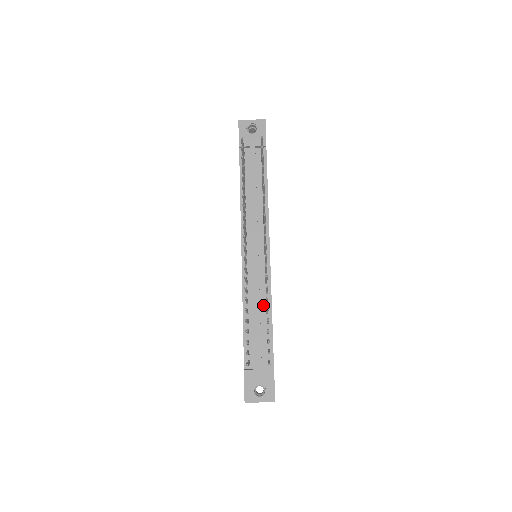
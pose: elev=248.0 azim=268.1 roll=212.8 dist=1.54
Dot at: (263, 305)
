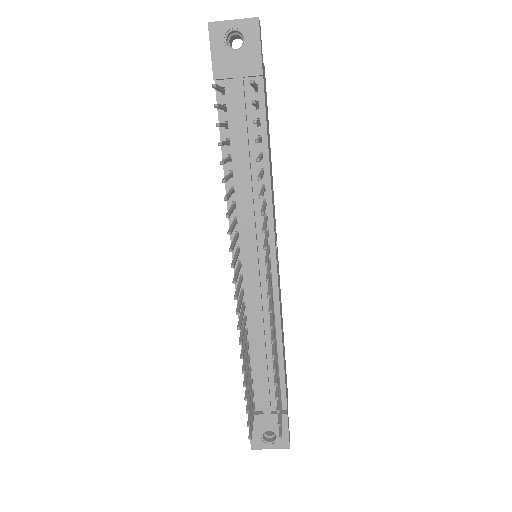
Dot at: (269, 334)
